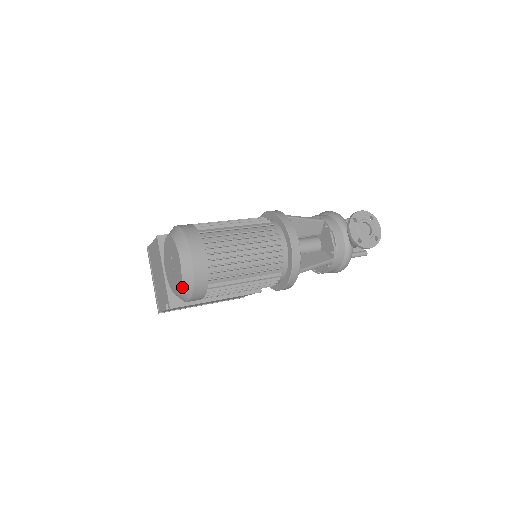
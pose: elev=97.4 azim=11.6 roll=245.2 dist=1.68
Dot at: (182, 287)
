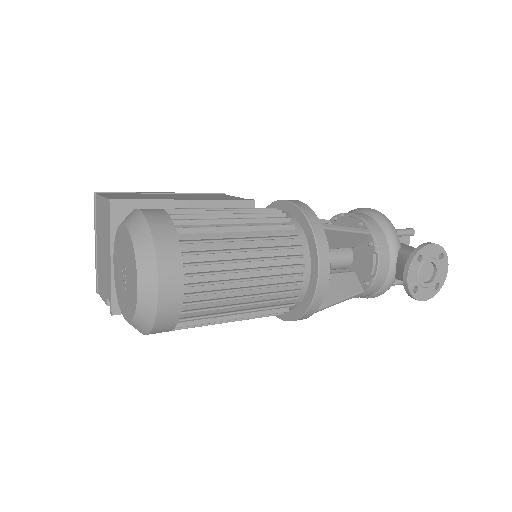
Dot at: (133, 321)
